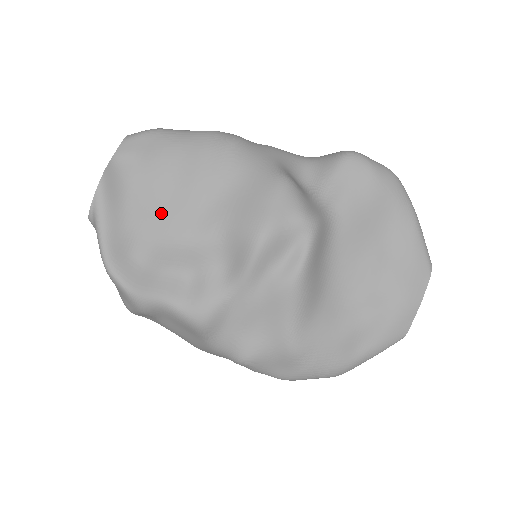
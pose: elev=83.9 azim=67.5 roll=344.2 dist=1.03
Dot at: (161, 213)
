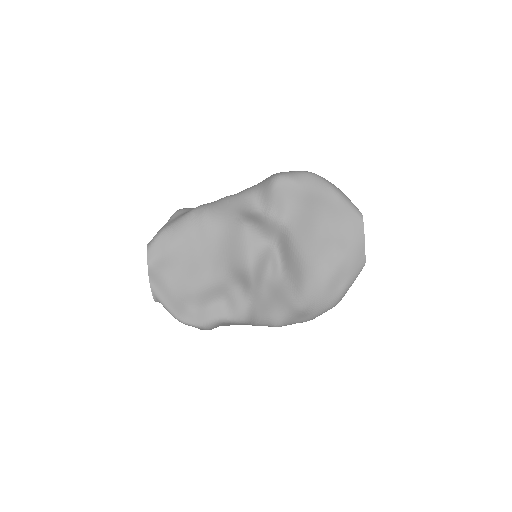
Dot at: (190, 278)
